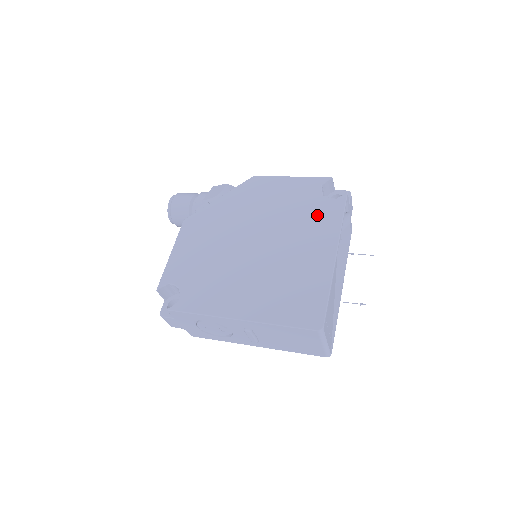
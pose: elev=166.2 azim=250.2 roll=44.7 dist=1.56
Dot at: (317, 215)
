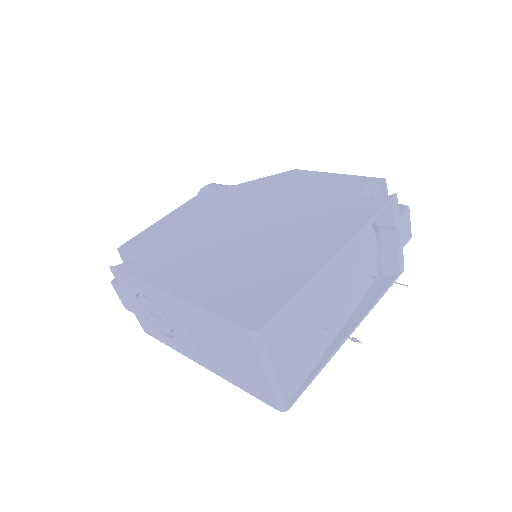
Dot at: (341, 210)
